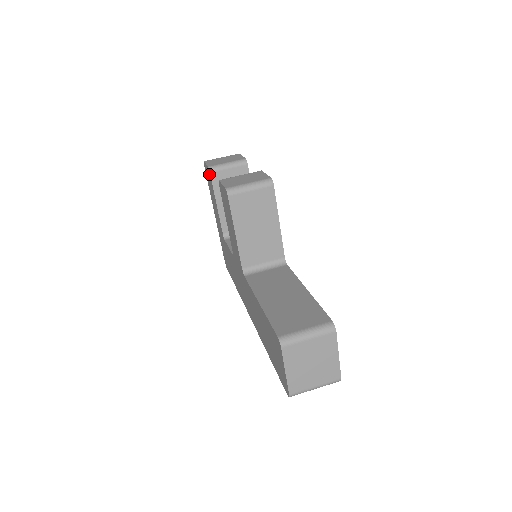
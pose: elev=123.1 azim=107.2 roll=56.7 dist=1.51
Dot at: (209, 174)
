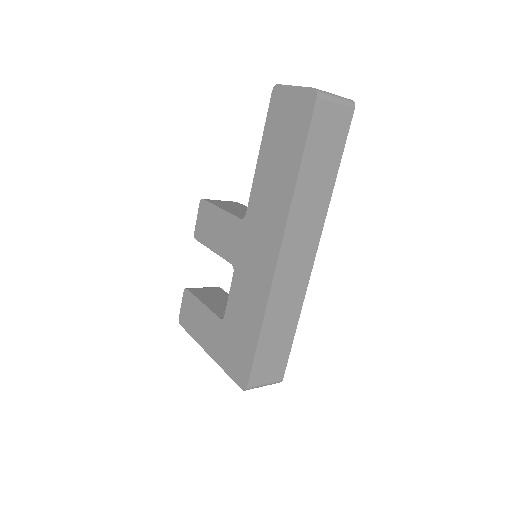
Dot at: (186, 296)
